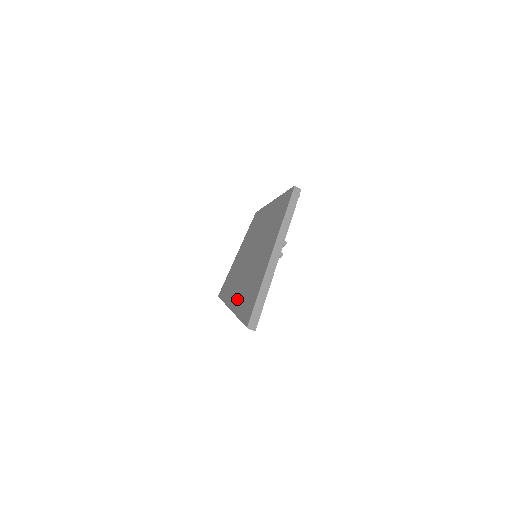
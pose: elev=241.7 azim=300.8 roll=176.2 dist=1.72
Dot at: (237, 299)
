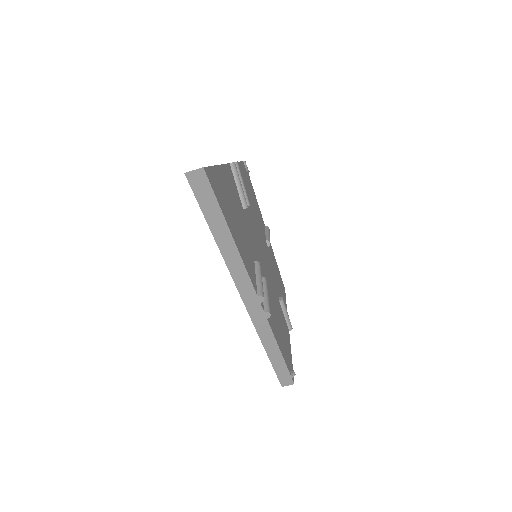
Dot at: occluded
